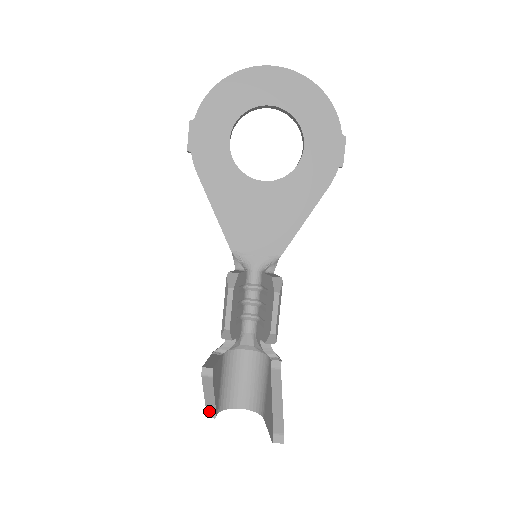
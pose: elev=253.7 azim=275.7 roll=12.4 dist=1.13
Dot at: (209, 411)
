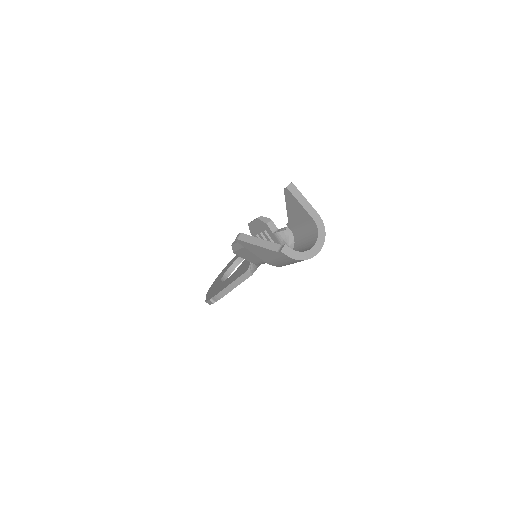
Dot at: (280, 250)
